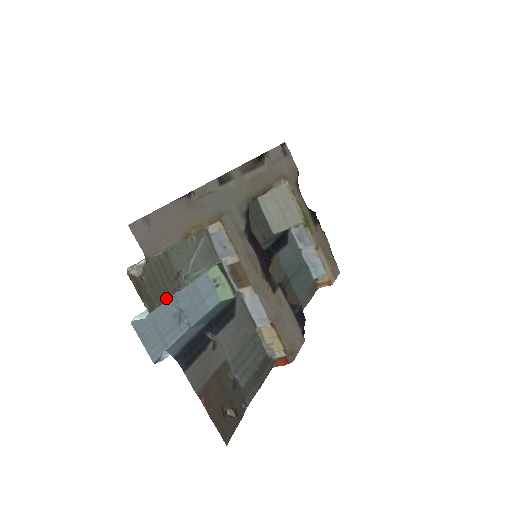
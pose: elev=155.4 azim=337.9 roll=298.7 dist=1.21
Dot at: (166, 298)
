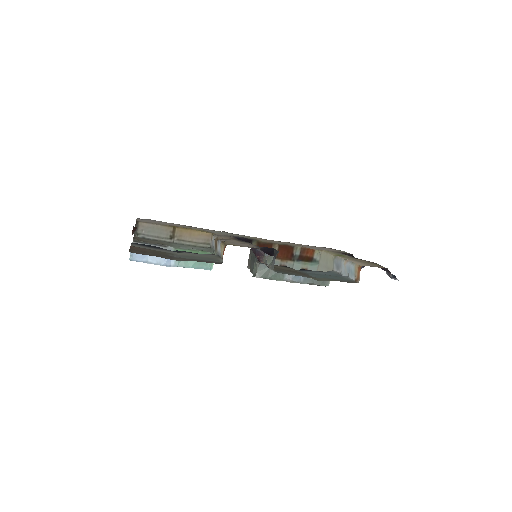
Dot at: (152, 244)
